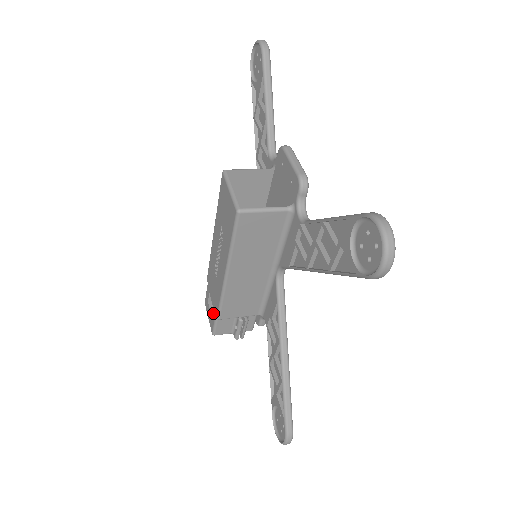
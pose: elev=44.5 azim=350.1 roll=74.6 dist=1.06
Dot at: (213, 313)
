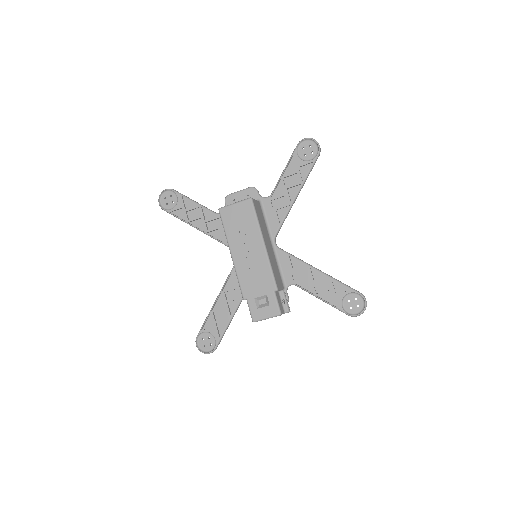
Dot at: (270, 297)
